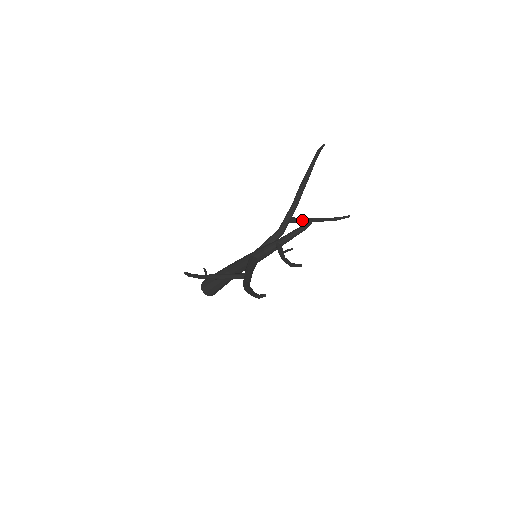
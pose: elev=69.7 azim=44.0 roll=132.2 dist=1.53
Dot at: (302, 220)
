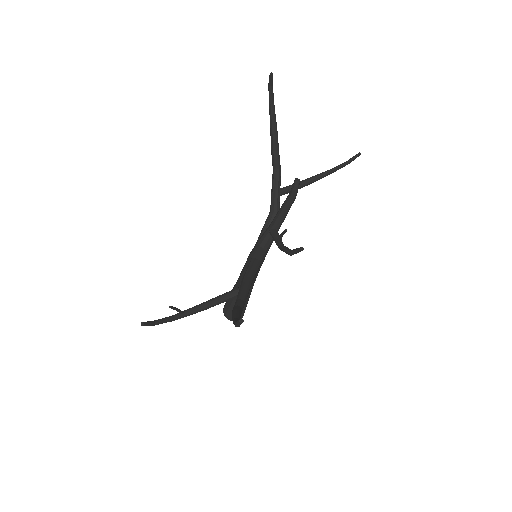
Dot at: occluded
